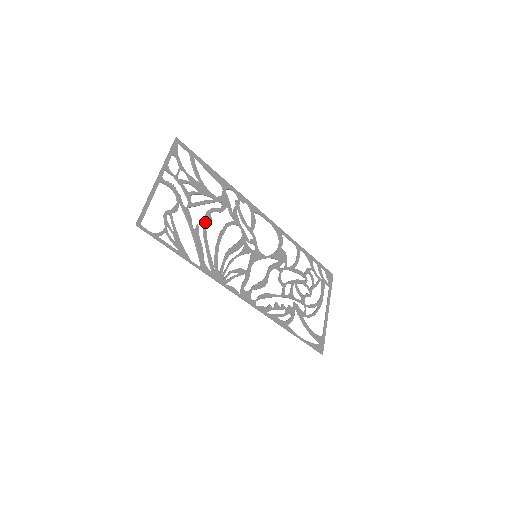
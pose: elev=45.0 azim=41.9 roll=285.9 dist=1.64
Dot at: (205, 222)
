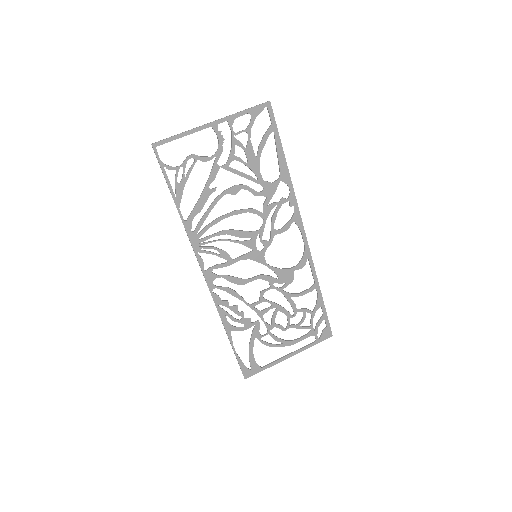
Dot at: (227, 191)
